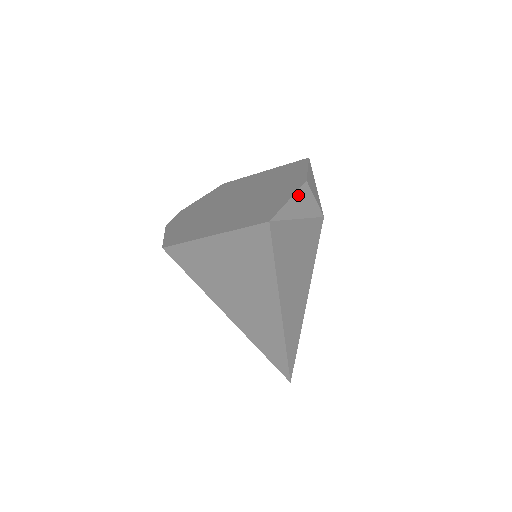
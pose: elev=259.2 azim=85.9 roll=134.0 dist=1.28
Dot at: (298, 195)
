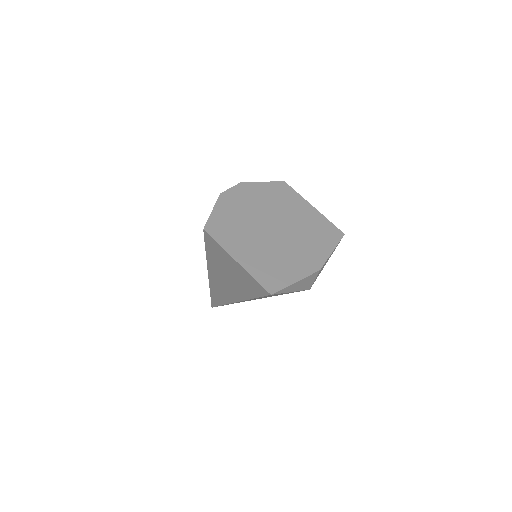
Dot at: (305, 279)
